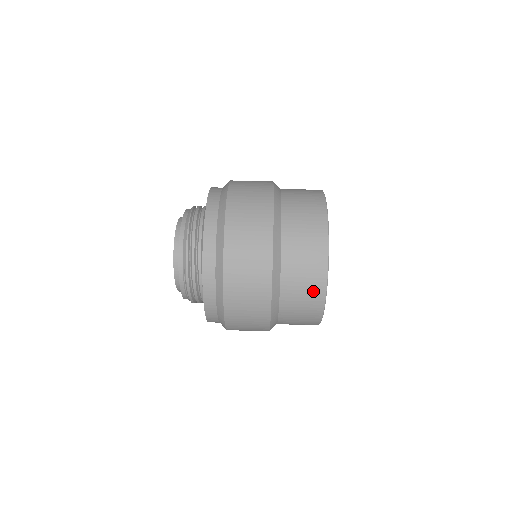
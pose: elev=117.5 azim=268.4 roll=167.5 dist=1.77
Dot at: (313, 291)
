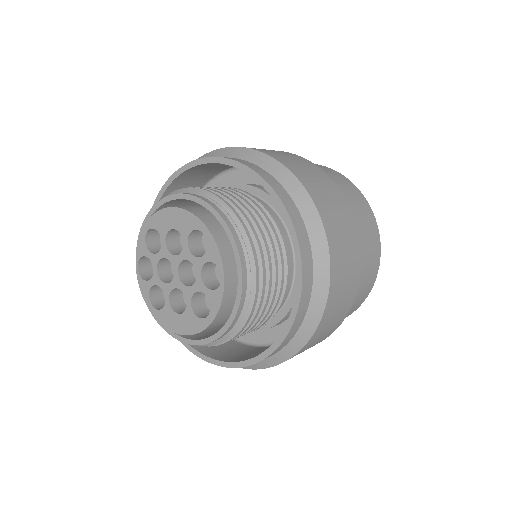
Dot at: (344, 182)
